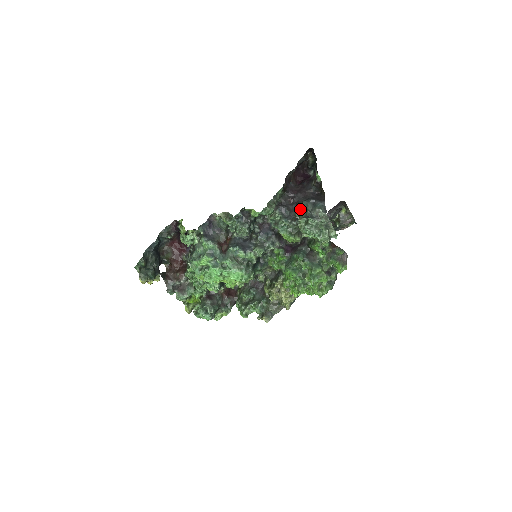
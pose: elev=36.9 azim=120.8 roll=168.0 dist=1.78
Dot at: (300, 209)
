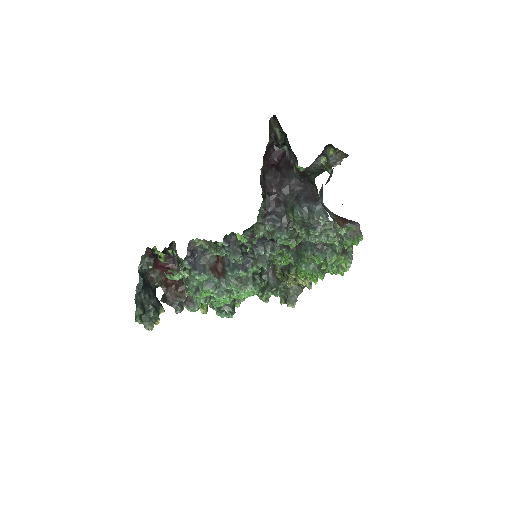
Dot at: (293, 217)
